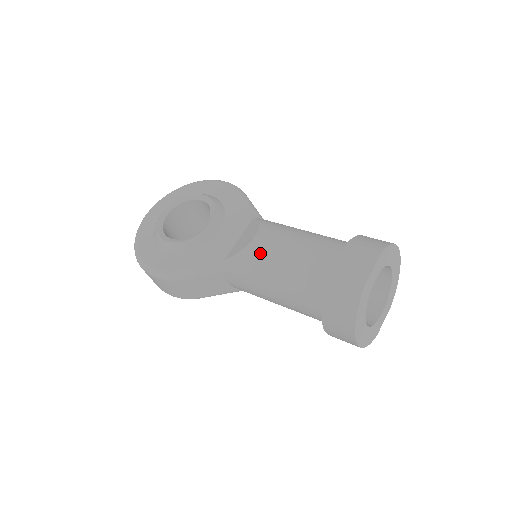
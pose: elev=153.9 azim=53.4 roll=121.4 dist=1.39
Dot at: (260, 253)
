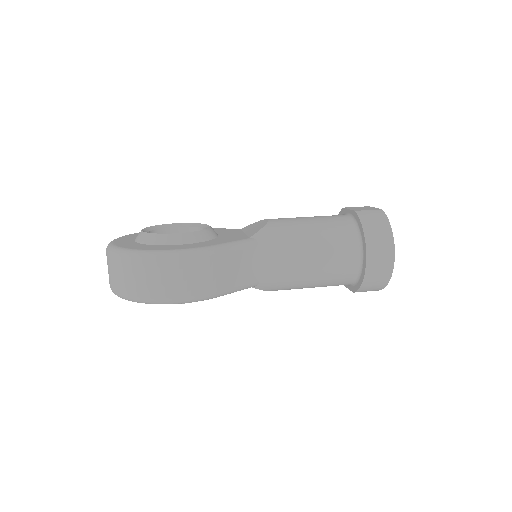
Dot at: (284, 223)
